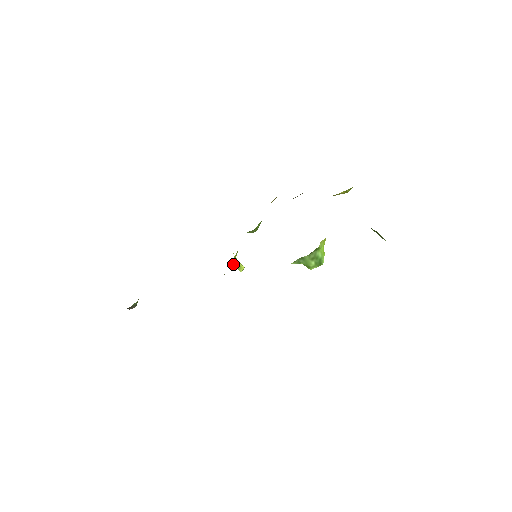
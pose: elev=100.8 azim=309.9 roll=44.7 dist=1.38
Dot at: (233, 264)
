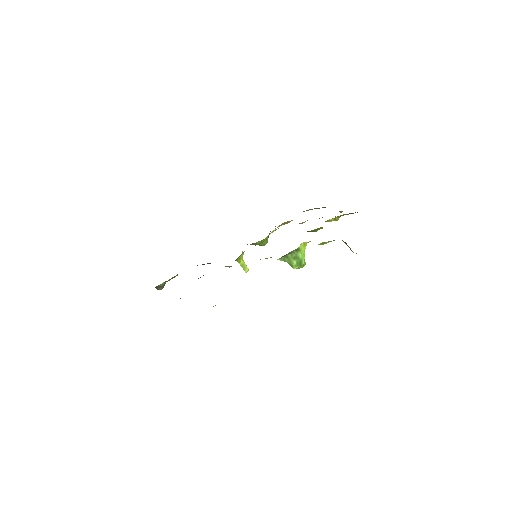
Dot at: (240, 263)
